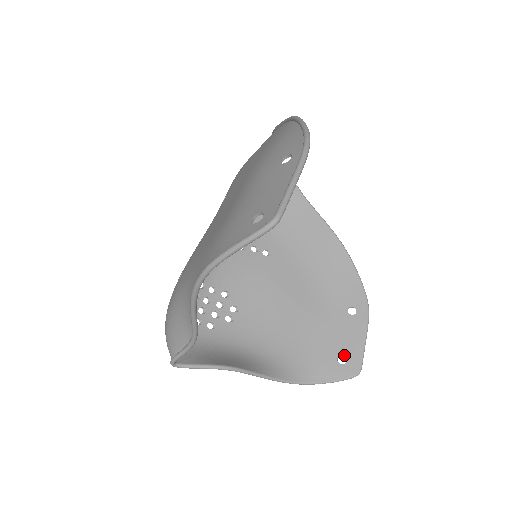
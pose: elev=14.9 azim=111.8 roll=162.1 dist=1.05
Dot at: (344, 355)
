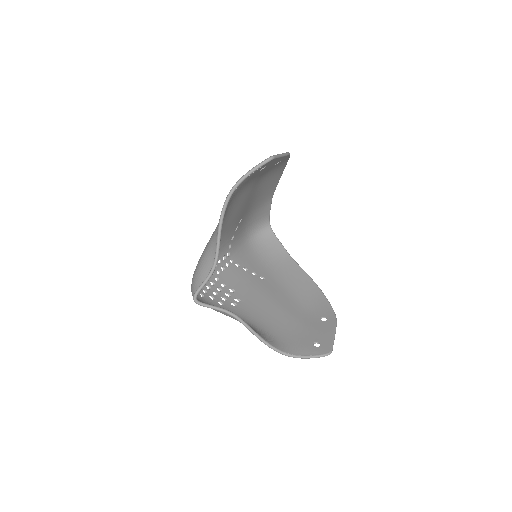
Dot at: (318, 342)
